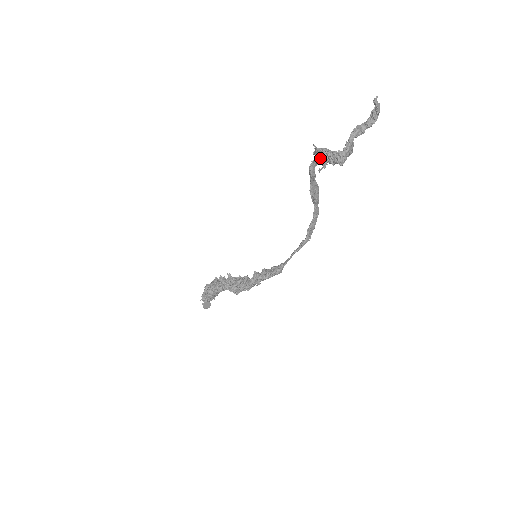
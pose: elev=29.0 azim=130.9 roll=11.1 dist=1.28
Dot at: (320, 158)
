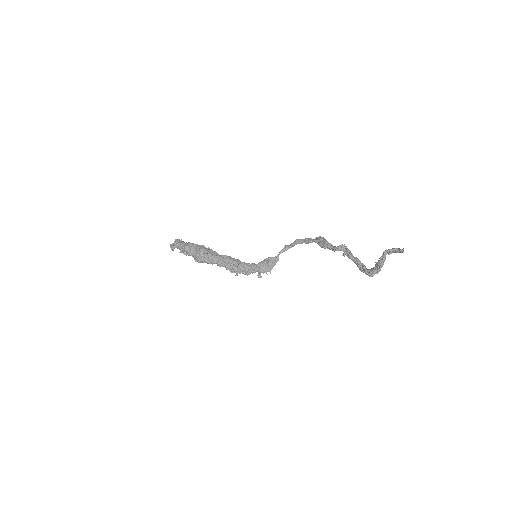
Dot at: occluded
